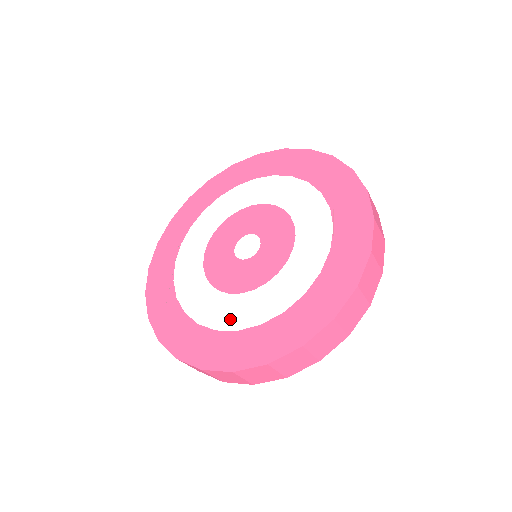
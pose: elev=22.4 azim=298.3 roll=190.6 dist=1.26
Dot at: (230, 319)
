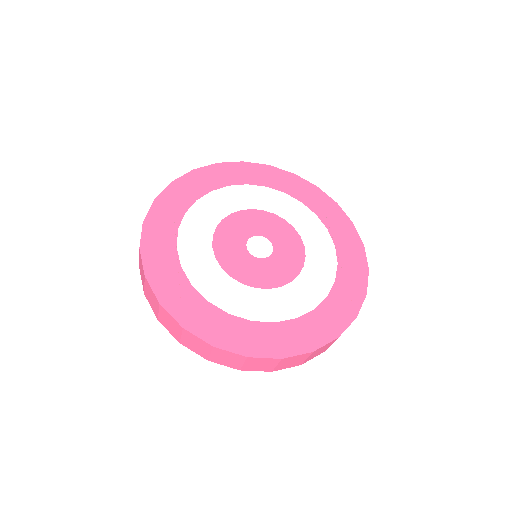
Dot at: (264, 311)
